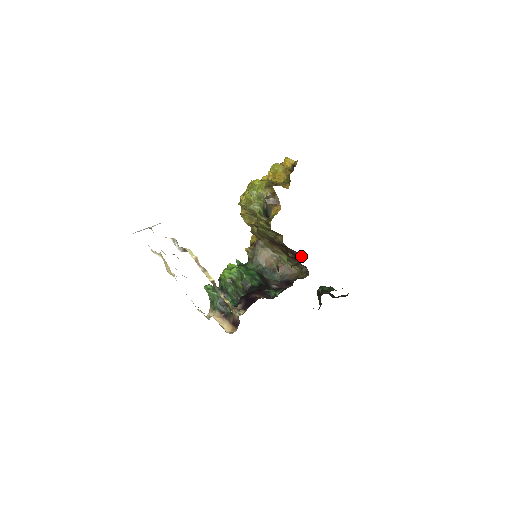
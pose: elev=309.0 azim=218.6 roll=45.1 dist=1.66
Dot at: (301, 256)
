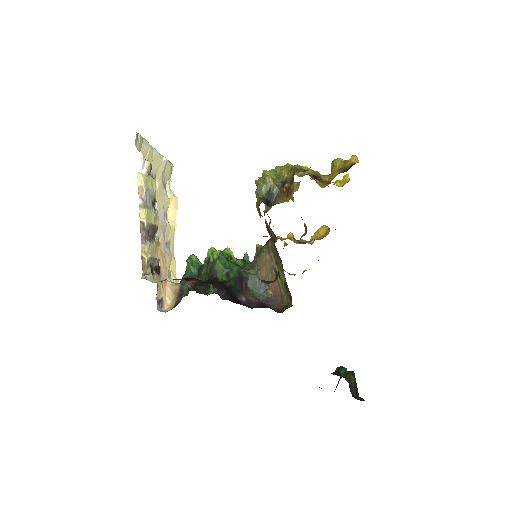
Dot at: occluded
